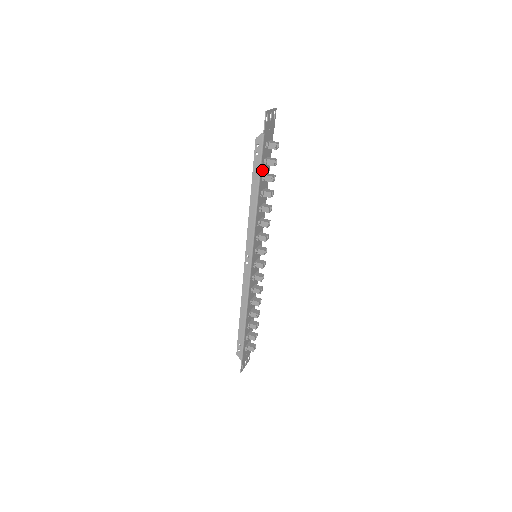
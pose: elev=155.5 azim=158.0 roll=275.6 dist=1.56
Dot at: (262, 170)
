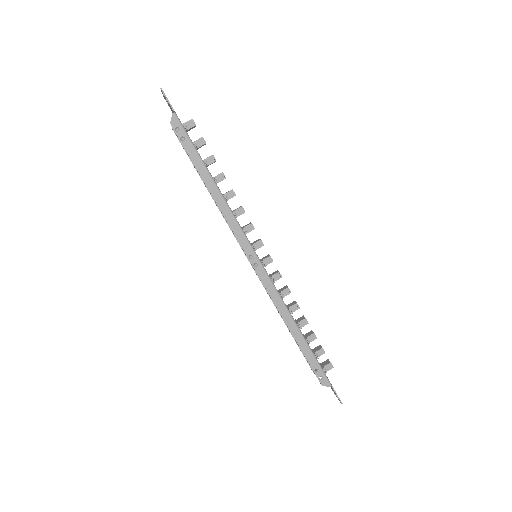
Dot at: (198, 154)
